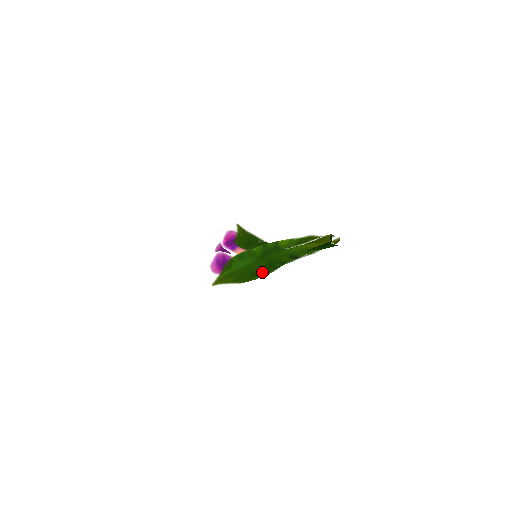
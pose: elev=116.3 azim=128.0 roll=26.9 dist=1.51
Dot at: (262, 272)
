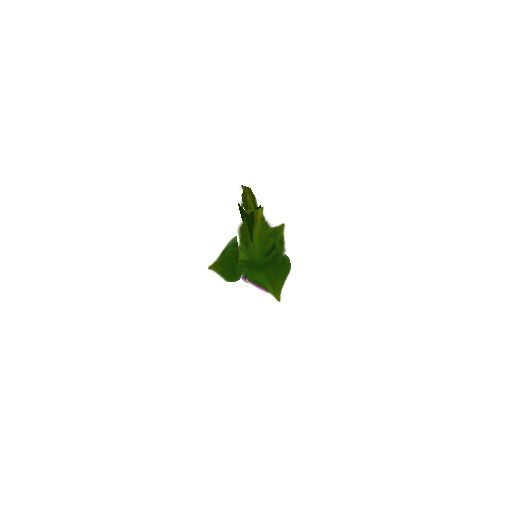
Dot at: (236, 270)
